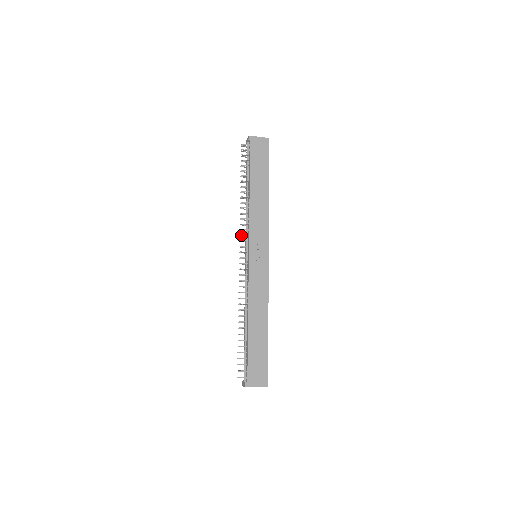
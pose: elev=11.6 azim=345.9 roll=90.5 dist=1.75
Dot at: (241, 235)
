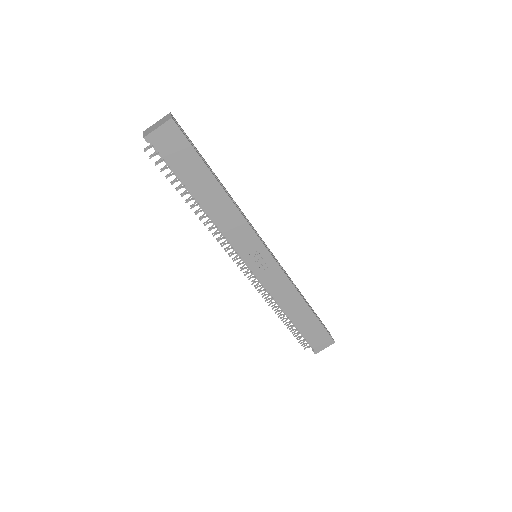
Dot at: (226, 251)
